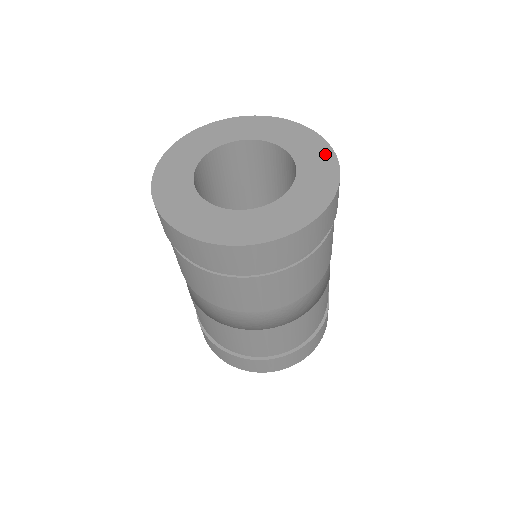
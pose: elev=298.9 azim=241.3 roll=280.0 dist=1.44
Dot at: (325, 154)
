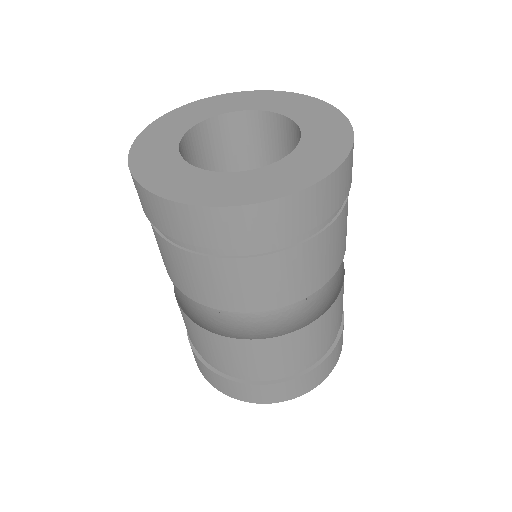
Dot at: (341, 136)
